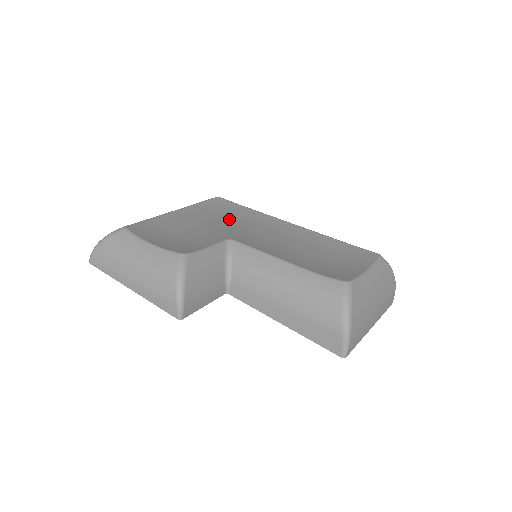
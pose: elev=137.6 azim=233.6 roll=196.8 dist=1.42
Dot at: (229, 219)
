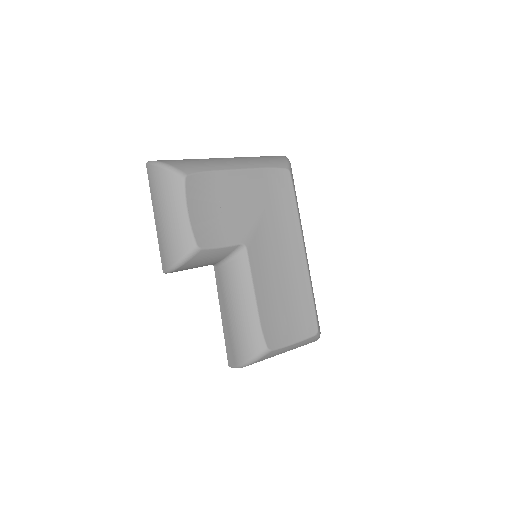
Dot at: (270, 209)
